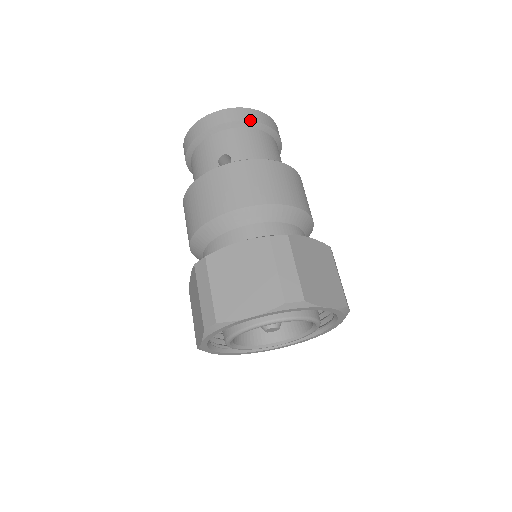
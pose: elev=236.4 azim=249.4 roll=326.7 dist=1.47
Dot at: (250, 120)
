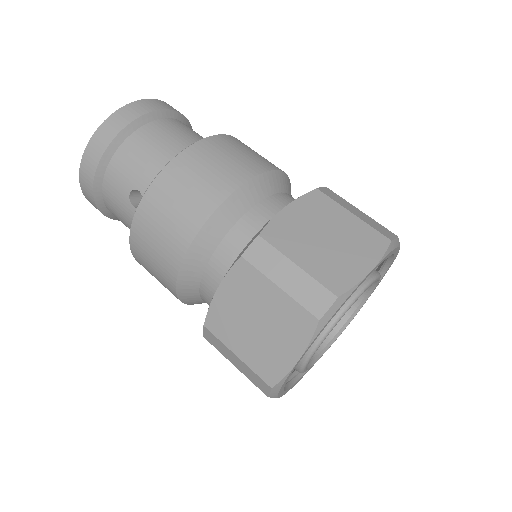
Dot at: (120, 130)
